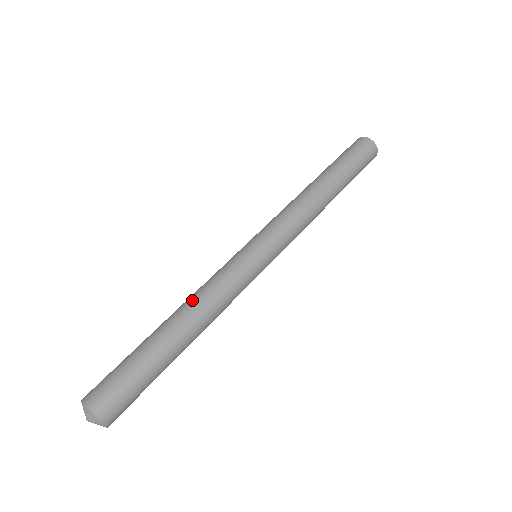
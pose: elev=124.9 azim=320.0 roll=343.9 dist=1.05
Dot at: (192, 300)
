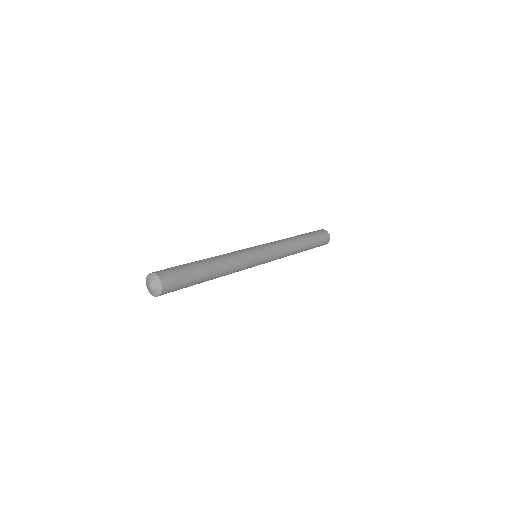
Dot at: occluded
